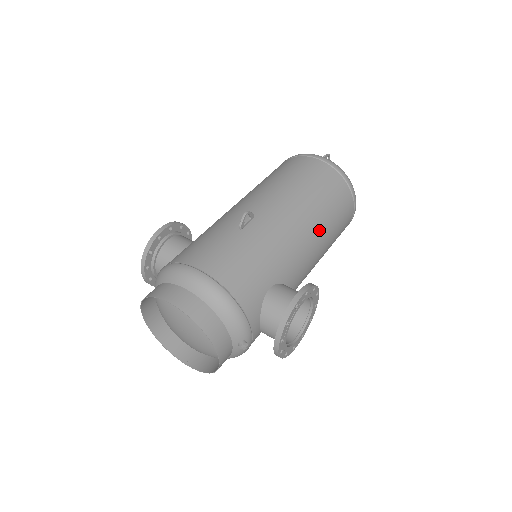
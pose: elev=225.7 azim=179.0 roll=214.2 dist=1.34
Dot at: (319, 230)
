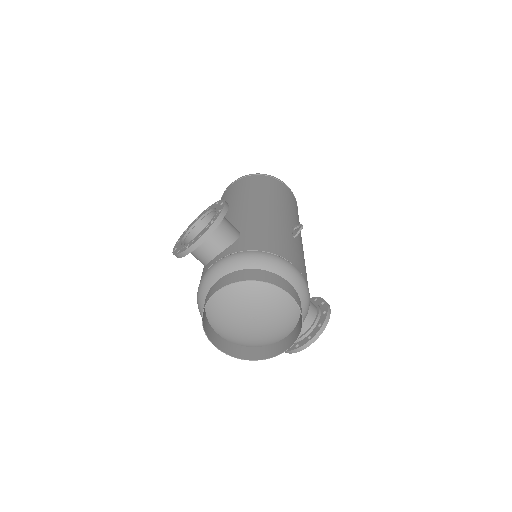
Dot at: occluded
